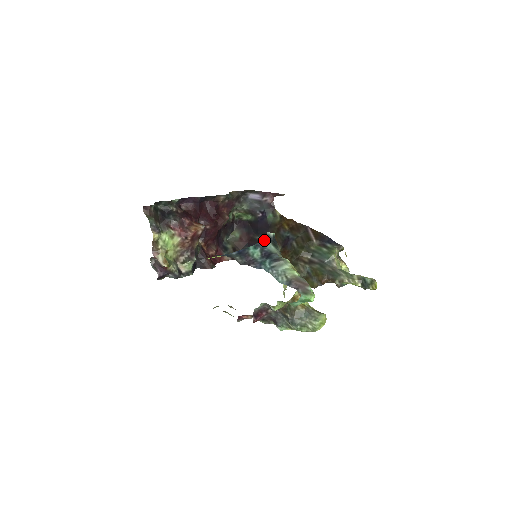
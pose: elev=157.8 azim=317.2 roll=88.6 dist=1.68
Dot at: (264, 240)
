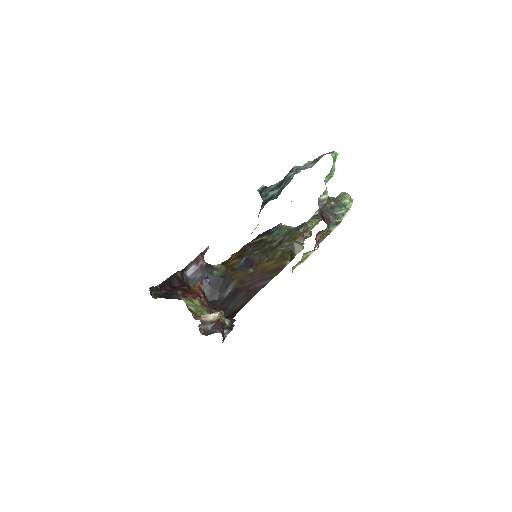
Dot at: (264, 191)
